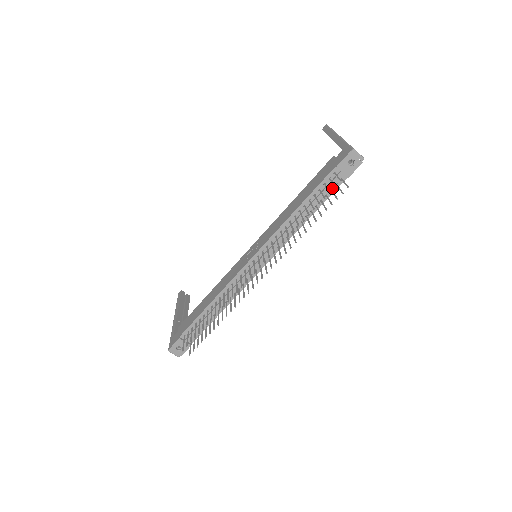
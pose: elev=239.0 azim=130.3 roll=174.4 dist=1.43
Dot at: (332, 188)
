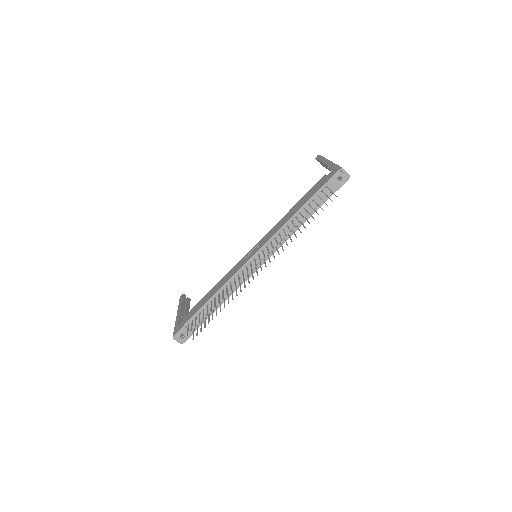
Dot at: (323, 199)
